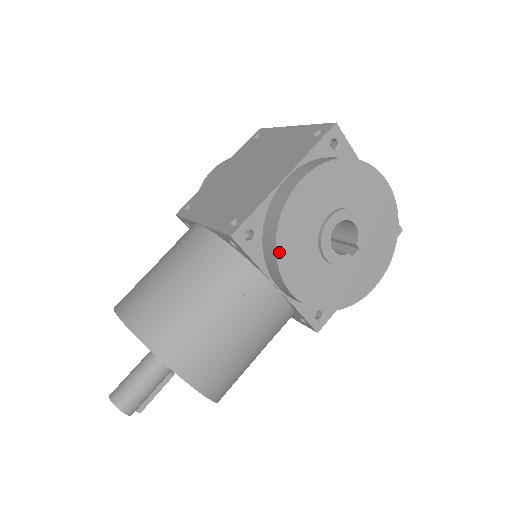
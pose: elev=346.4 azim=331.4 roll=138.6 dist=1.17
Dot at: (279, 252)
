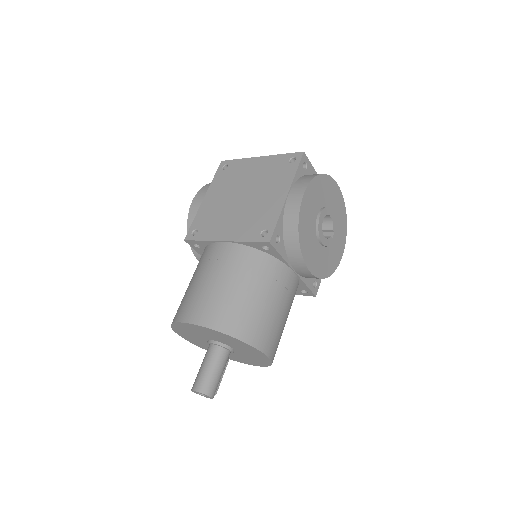
Dot at: (301, 245)
